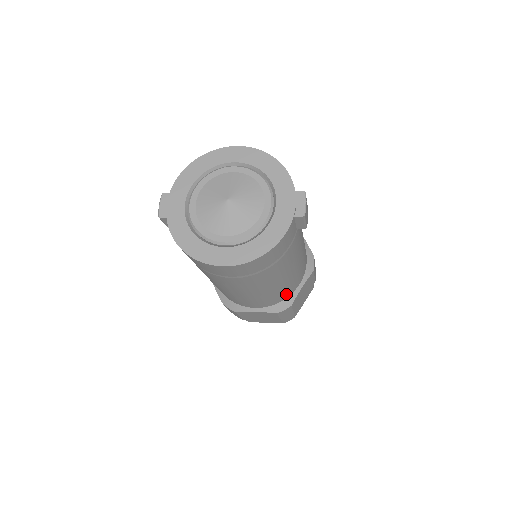
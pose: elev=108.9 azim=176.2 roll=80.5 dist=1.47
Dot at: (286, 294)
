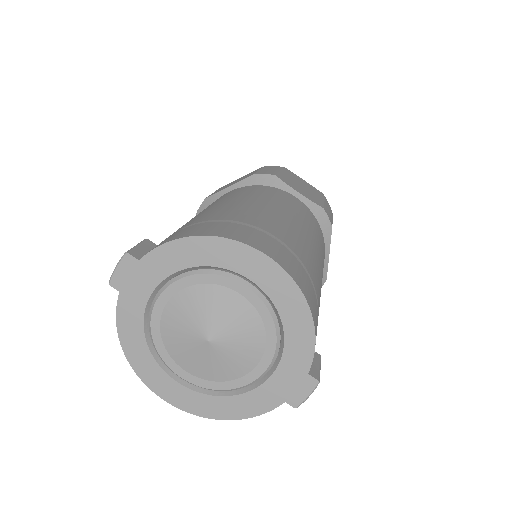
Dot at: occluded
